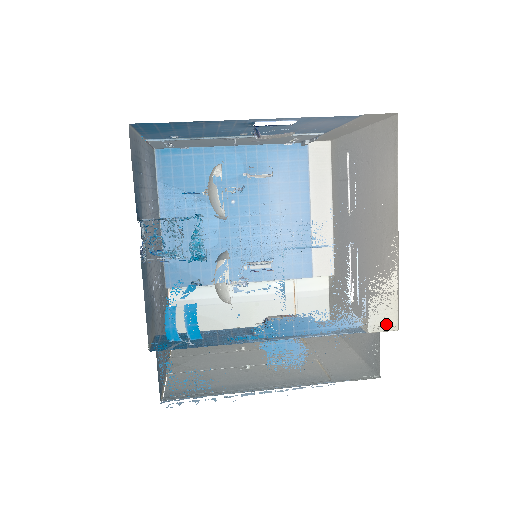
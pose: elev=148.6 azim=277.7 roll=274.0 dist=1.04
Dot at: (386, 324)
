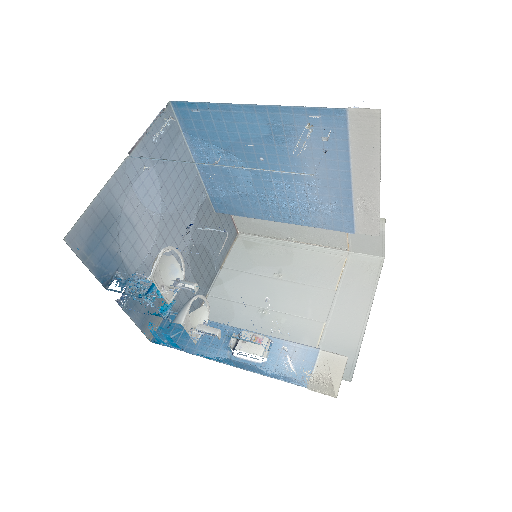
Dot at: (324, 392)
